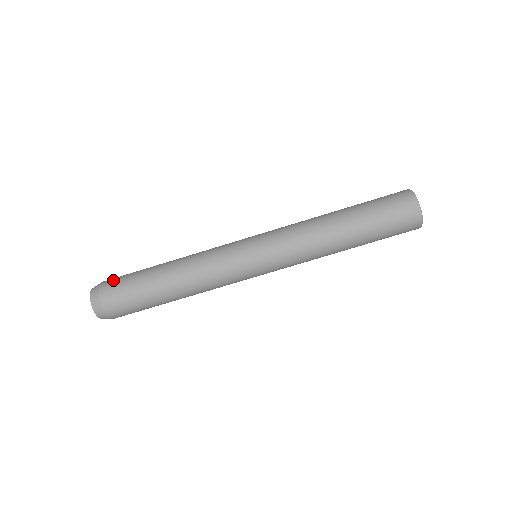
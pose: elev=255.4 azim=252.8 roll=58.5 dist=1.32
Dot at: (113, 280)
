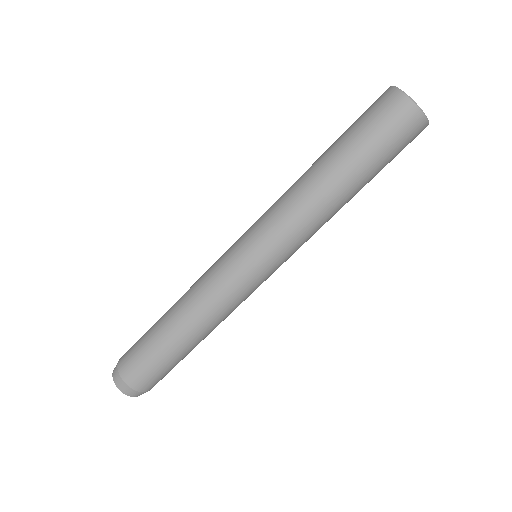
Dot at: (127, 354)
